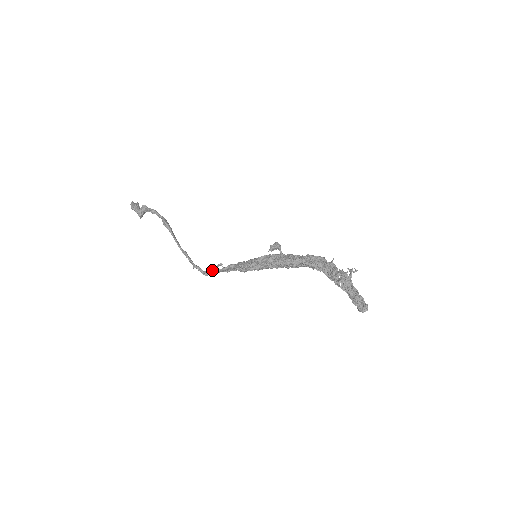
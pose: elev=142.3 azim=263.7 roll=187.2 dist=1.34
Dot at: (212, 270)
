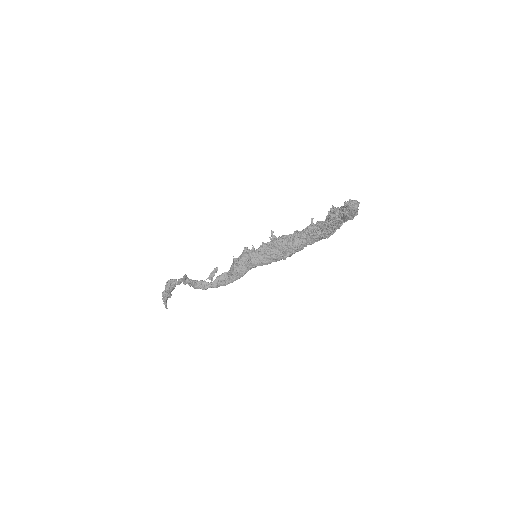
Dot at: (205, 281)
